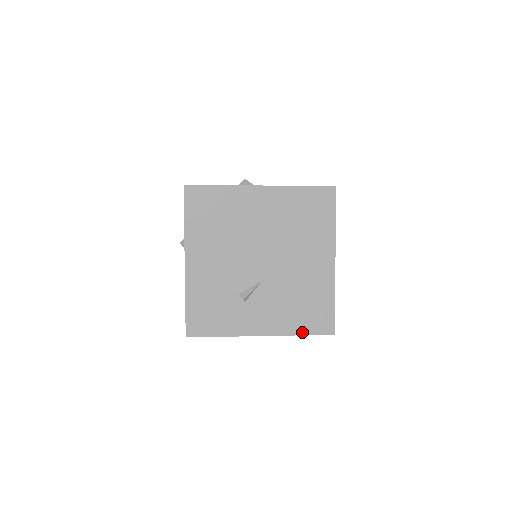
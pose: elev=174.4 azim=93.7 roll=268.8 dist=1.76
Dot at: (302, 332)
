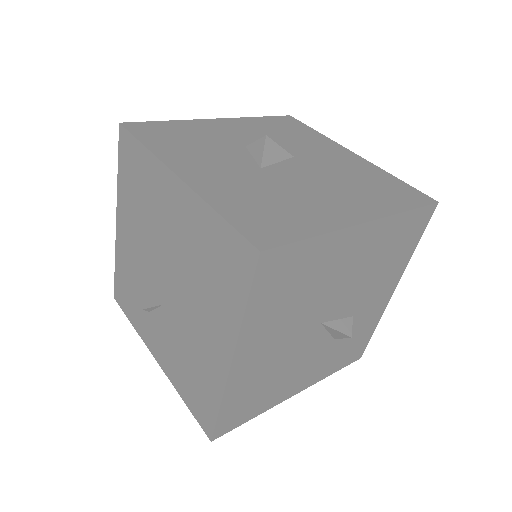
Dot at: (185, 400)
